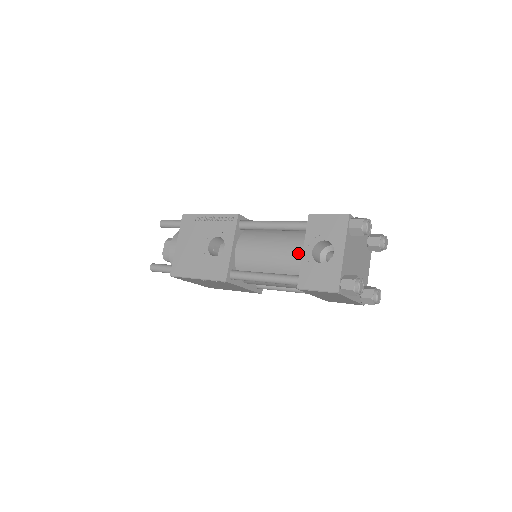
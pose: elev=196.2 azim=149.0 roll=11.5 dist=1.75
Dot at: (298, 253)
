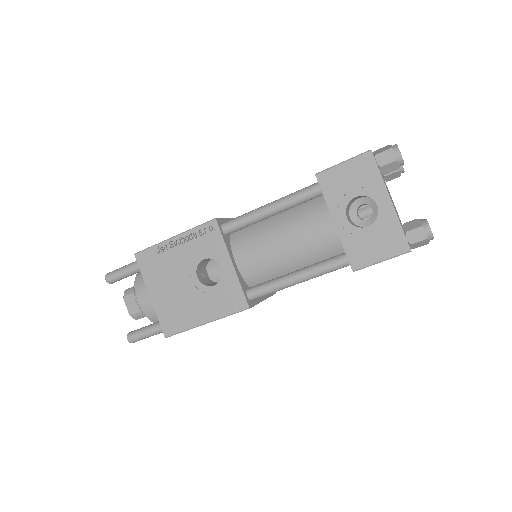
Dot at: (326, 228)
